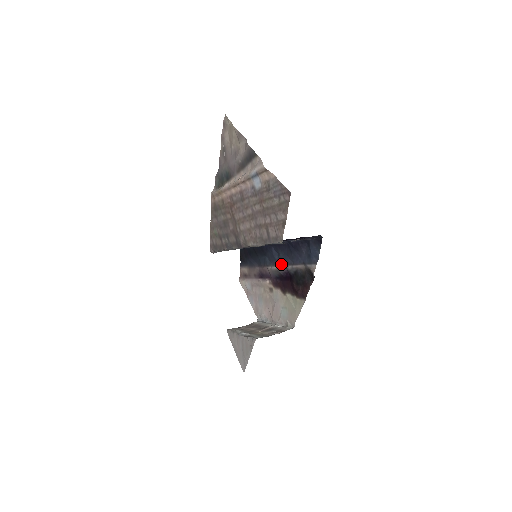
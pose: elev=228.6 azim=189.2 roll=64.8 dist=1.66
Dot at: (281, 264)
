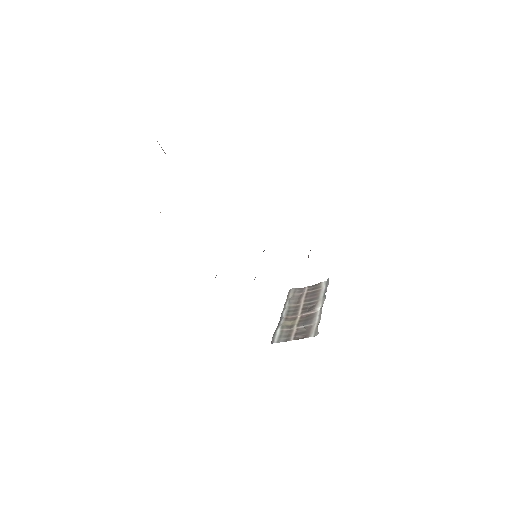
Dot at: occluded
